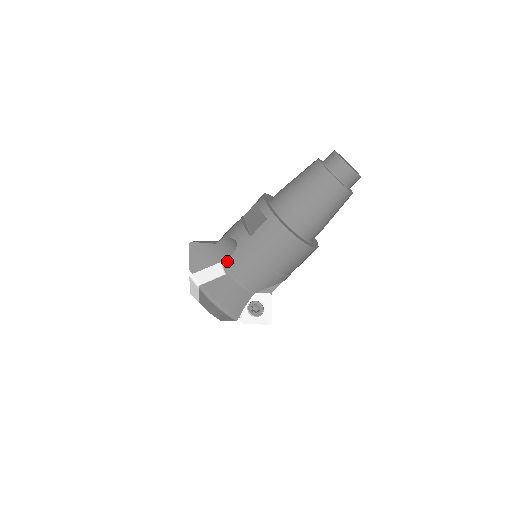
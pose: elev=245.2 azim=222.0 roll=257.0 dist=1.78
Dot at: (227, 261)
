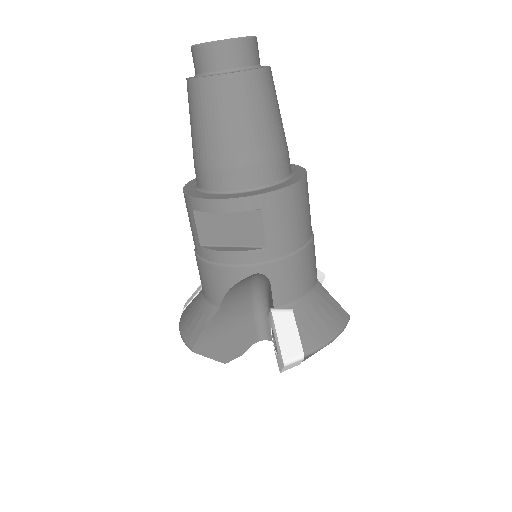
Dot at: (275, 300)
